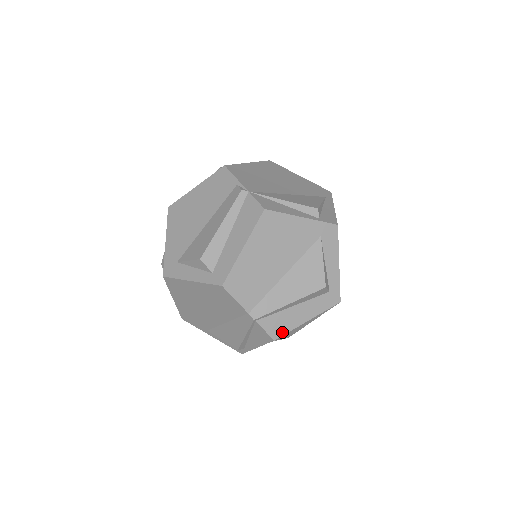
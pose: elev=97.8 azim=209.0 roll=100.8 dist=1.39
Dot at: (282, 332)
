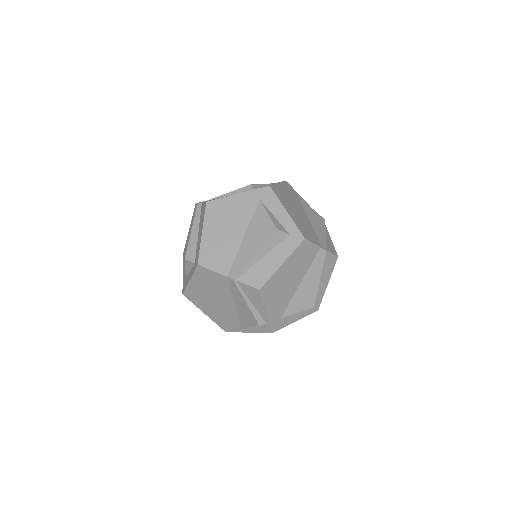
Dot at: (263, 281)
